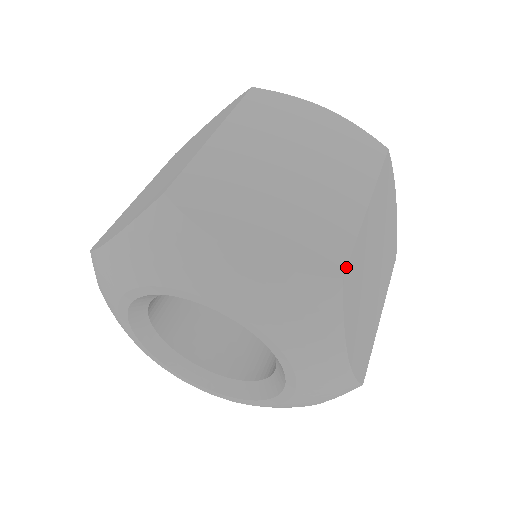
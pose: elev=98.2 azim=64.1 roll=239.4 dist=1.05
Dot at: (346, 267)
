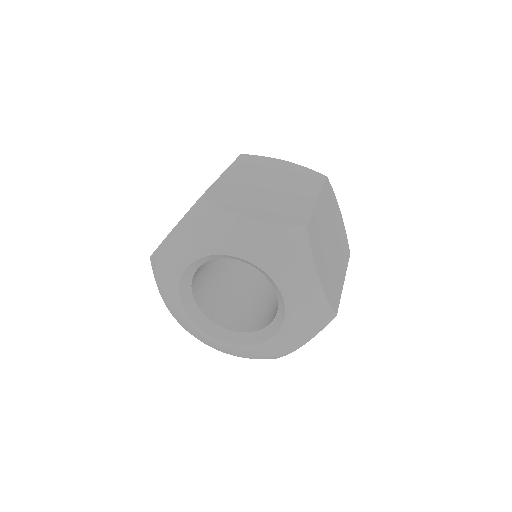
Dot at: (308, 222)
